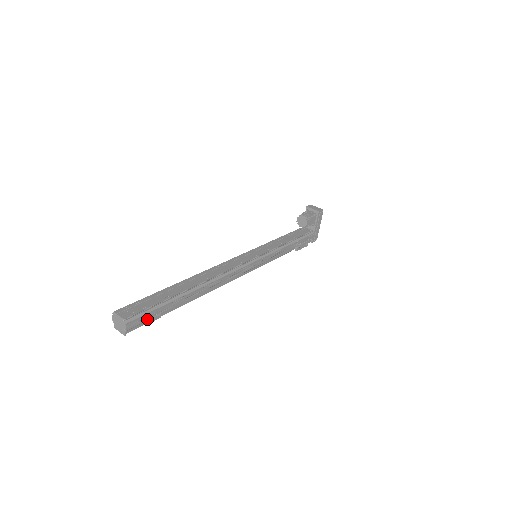
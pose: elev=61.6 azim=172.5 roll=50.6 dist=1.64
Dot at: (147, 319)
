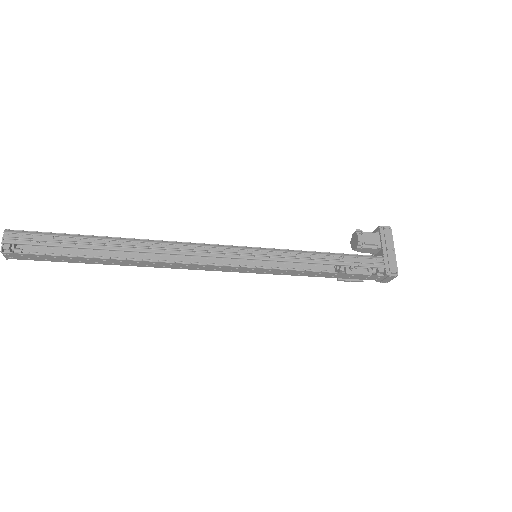
Dot at: (37, 243)
